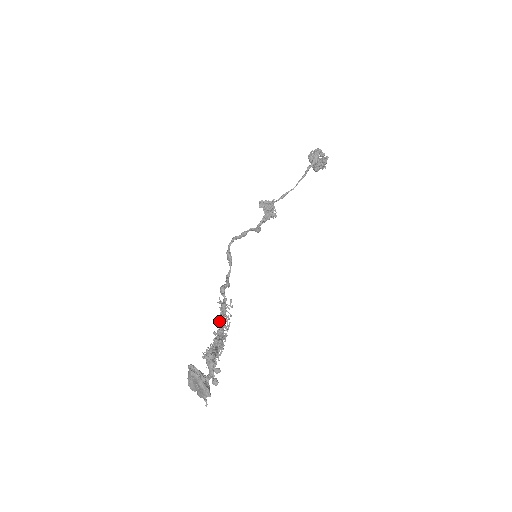
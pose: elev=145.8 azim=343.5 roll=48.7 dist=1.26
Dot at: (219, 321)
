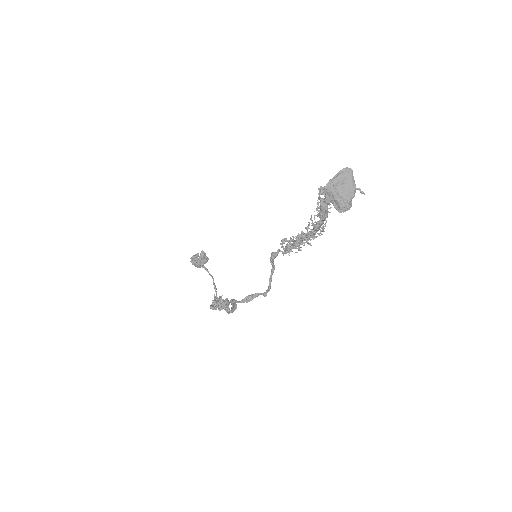
Dot at: (299, 236)
